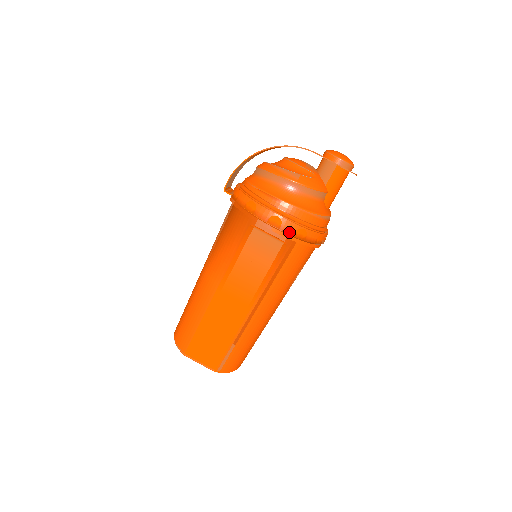
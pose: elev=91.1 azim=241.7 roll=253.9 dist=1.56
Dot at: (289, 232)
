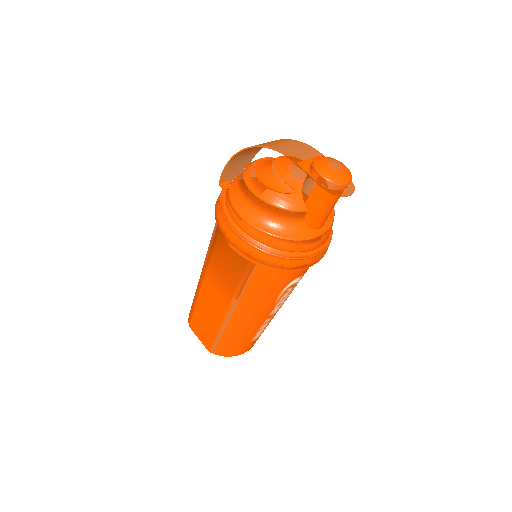
Dot at: (243, 252)
